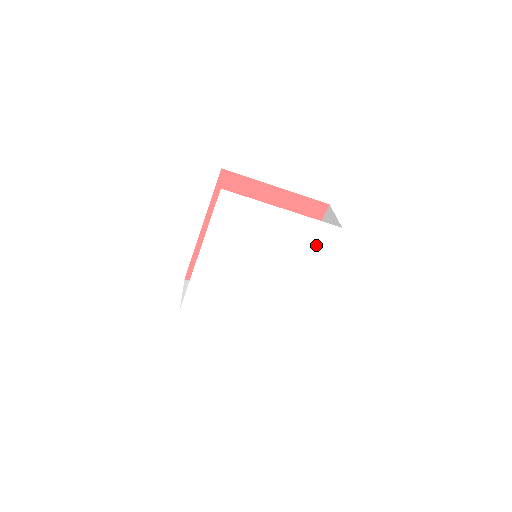
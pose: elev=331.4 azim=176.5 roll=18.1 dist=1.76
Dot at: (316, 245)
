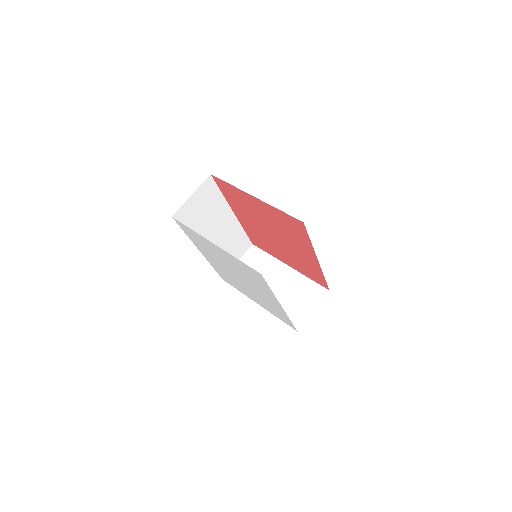
Dot at: (256, 278)
